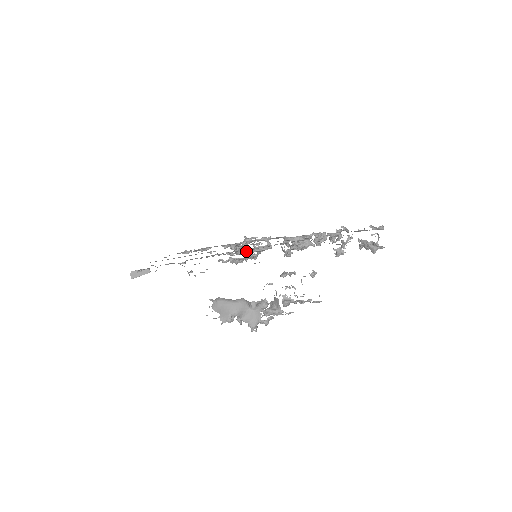
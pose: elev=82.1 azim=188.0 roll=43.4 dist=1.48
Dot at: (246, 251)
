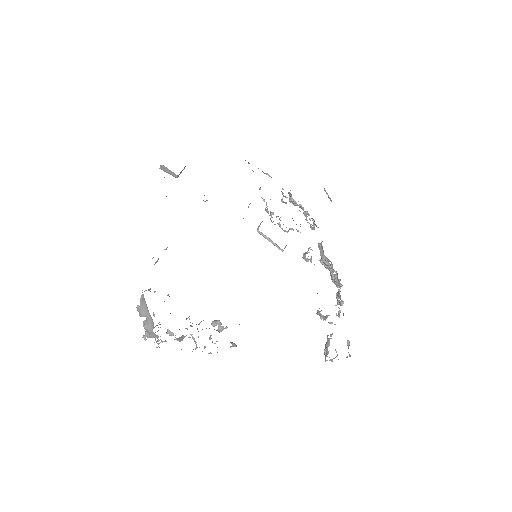
Dot at: (265, 235)
